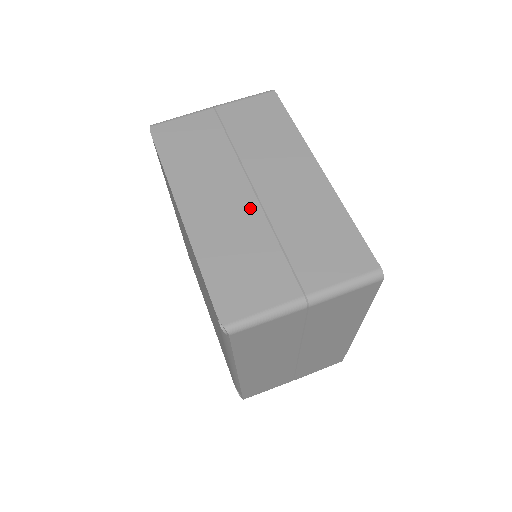
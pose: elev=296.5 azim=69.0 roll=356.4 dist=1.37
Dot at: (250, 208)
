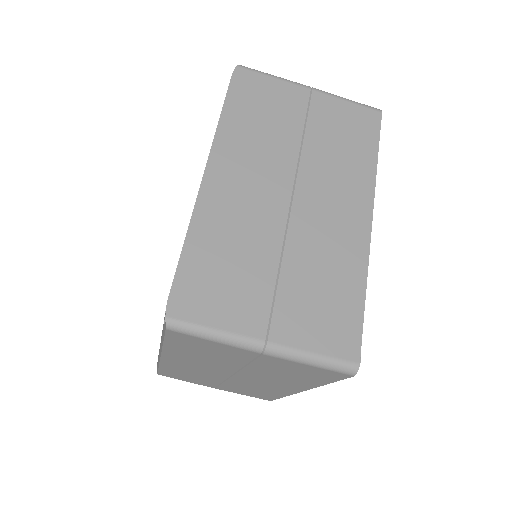
Dot at: (275, 215)
